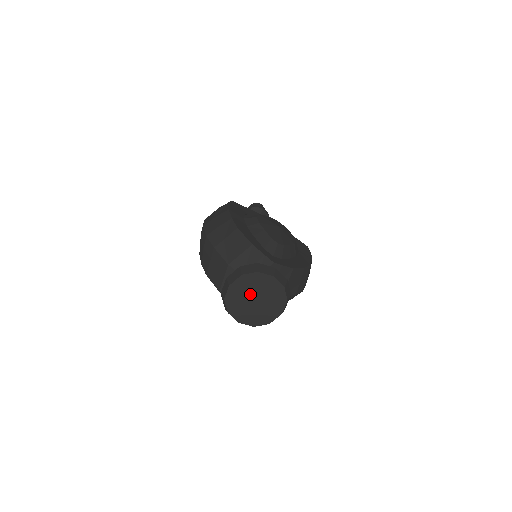
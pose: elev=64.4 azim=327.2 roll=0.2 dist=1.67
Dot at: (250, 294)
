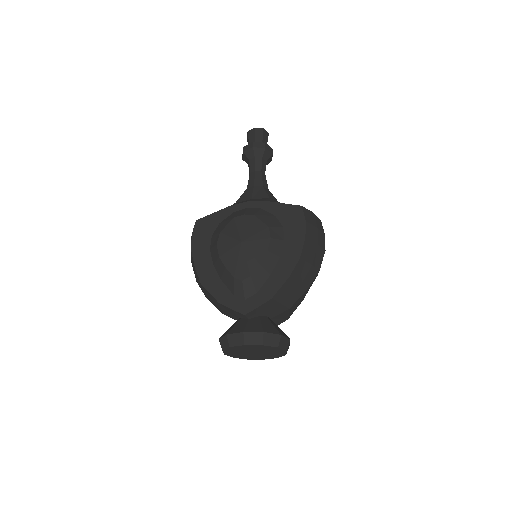
Dot at: (245, 352)
